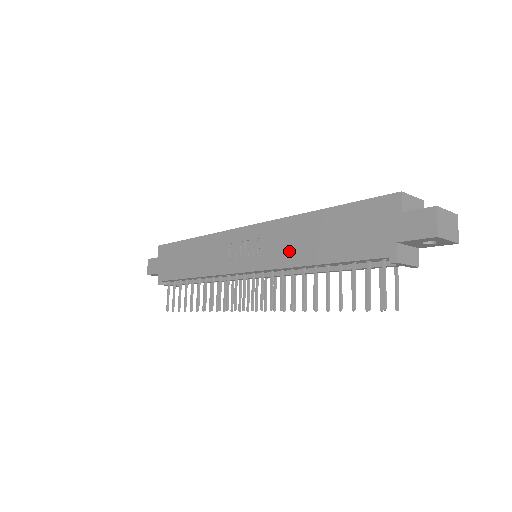
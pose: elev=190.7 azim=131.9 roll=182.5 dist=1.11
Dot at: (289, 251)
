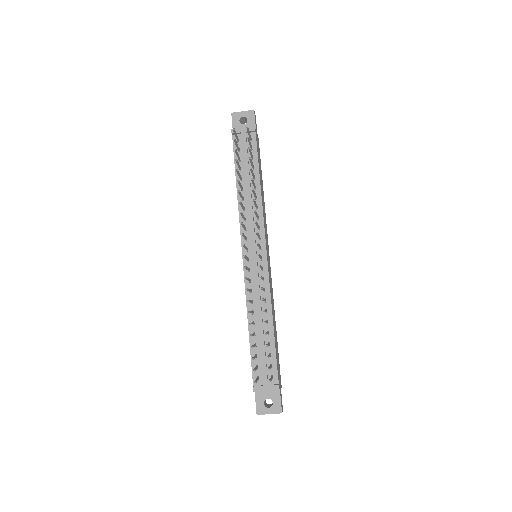
Dot at: occluded
